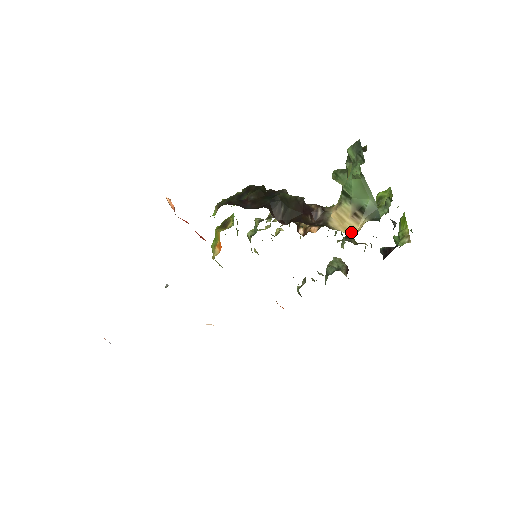
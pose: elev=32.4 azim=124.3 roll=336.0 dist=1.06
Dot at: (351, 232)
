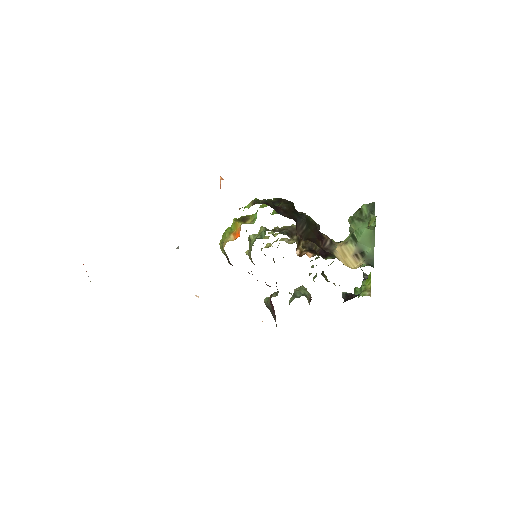
Dot at: (349, 267)
